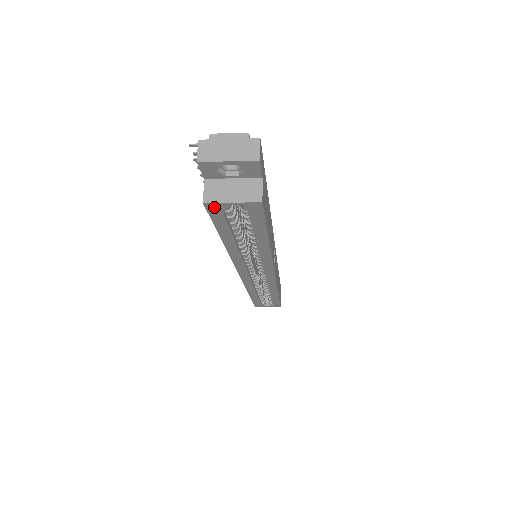
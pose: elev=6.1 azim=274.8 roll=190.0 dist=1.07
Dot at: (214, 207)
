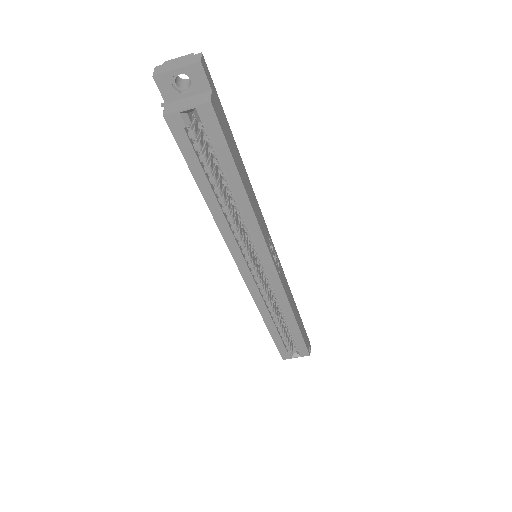
Dot at: (174, 121)
